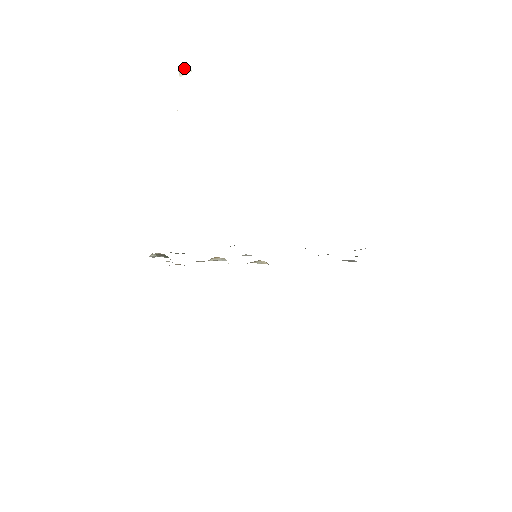
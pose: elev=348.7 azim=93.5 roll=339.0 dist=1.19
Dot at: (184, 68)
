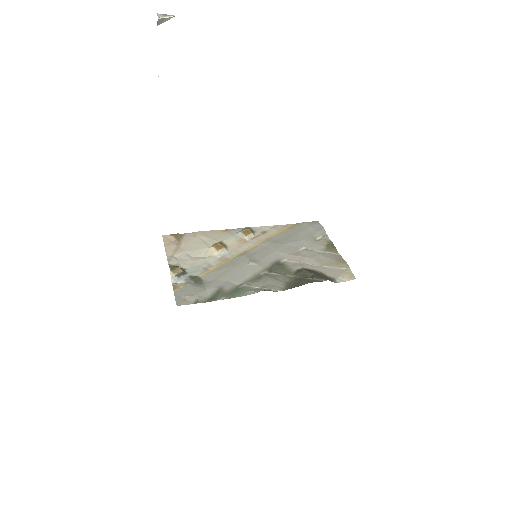
Dot at: (165, 16)
